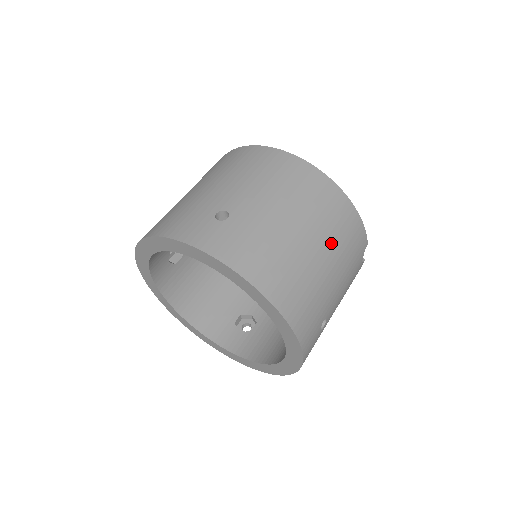
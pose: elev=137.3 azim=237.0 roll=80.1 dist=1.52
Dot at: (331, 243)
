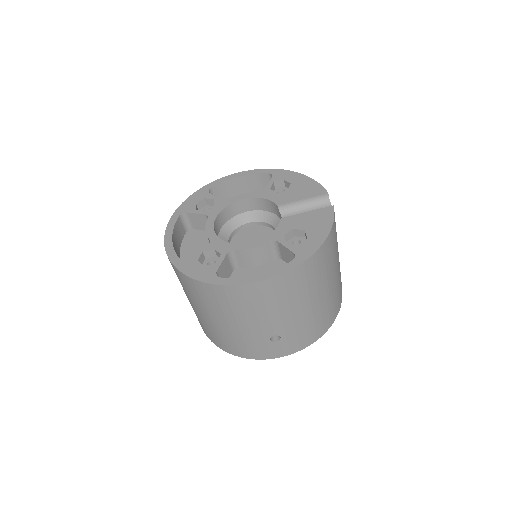
Dot at: (332, 268)
